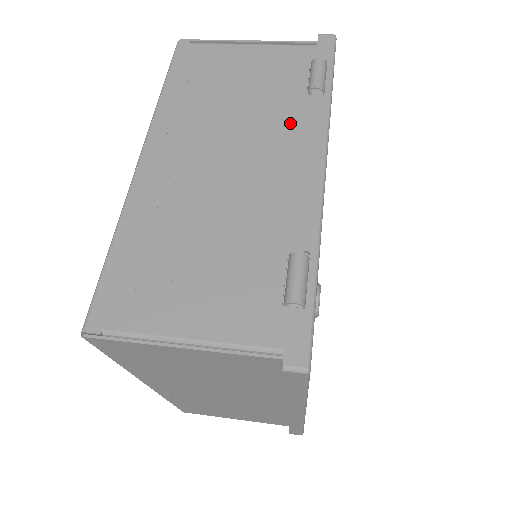
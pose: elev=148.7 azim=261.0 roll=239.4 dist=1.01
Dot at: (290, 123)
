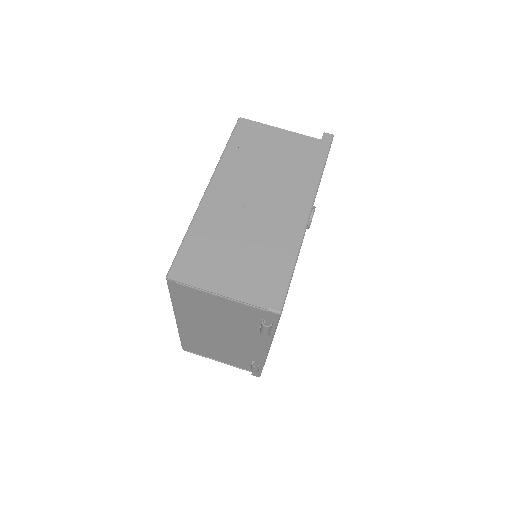
Dot at: (251, 334)
